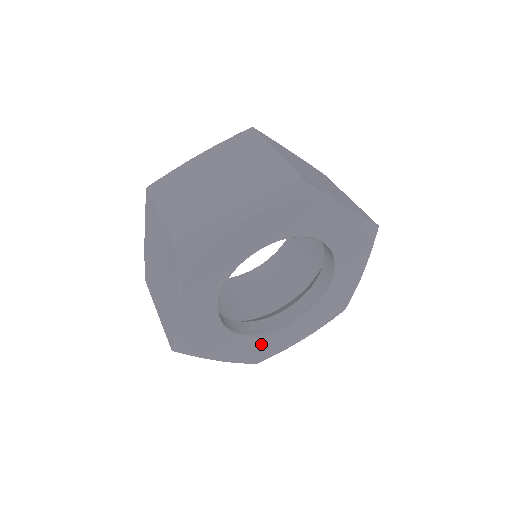
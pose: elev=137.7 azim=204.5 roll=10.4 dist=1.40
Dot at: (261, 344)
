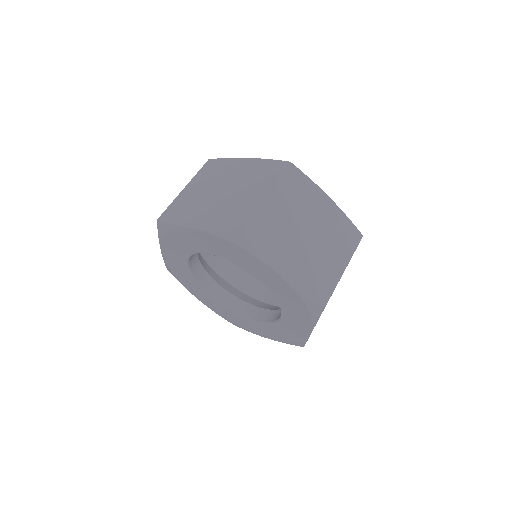
Dot at: (185, 275)
